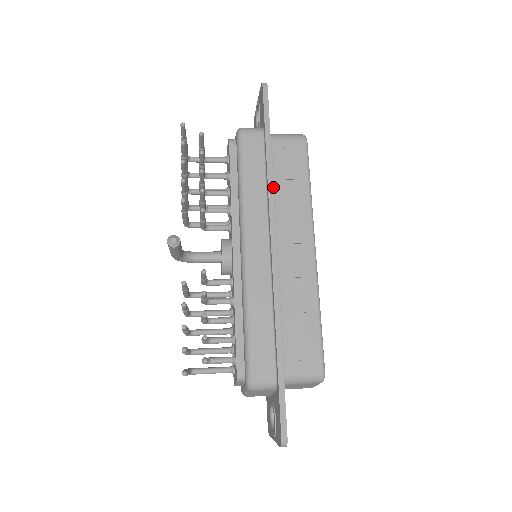
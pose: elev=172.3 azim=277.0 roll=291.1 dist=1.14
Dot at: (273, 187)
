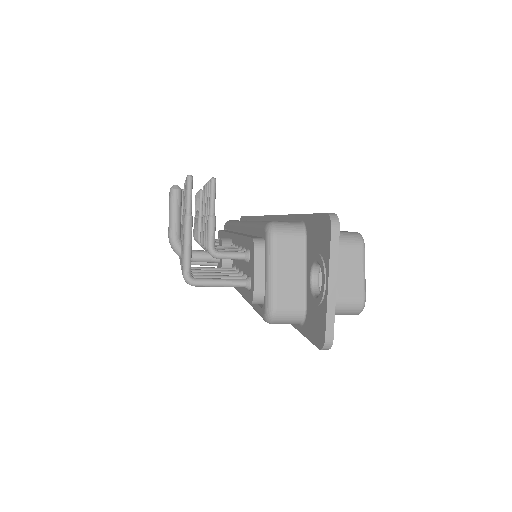
Dot at: occluded
